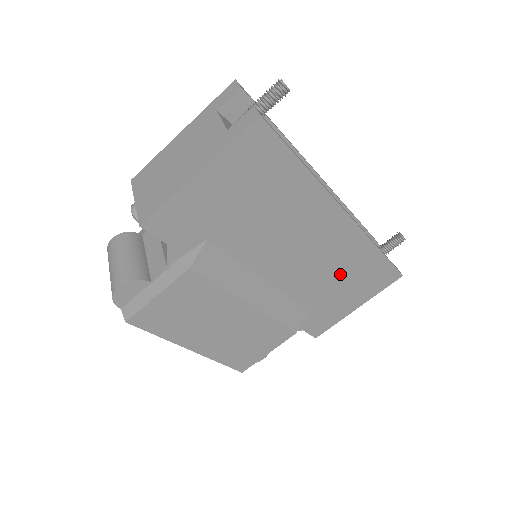
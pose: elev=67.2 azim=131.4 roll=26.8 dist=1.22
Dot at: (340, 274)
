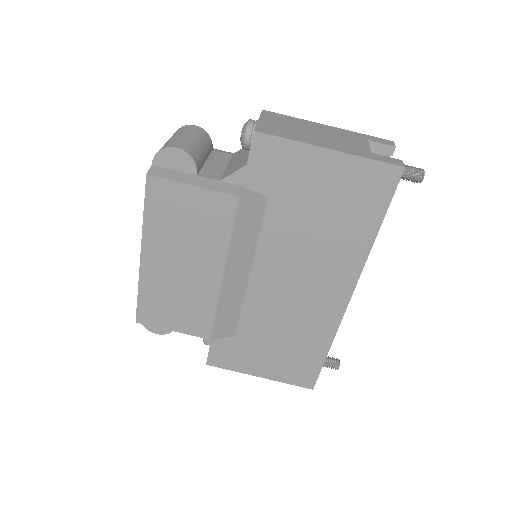
Dot at: (288, 335)
